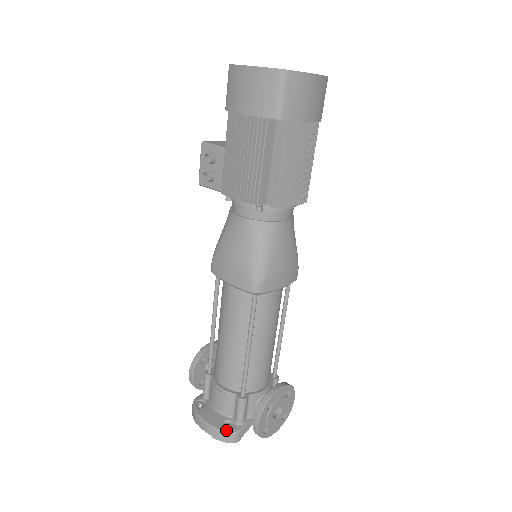
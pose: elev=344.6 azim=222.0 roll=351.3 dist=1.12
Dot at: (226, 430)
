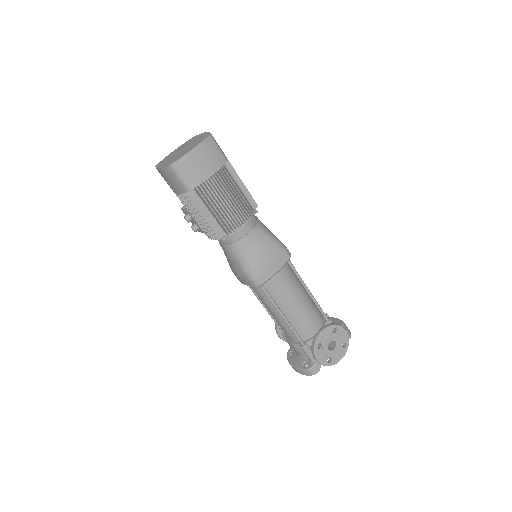
Dot at: (305, 368)
